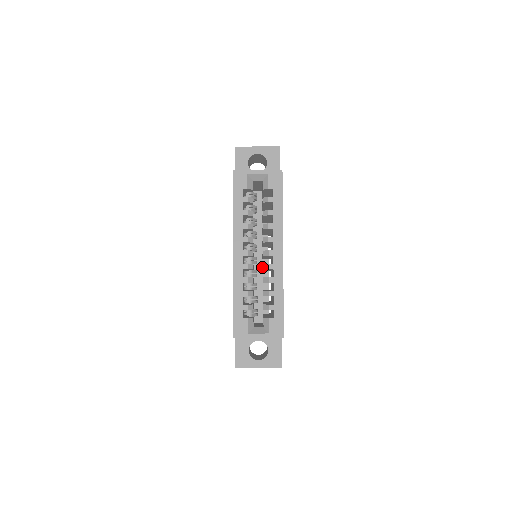
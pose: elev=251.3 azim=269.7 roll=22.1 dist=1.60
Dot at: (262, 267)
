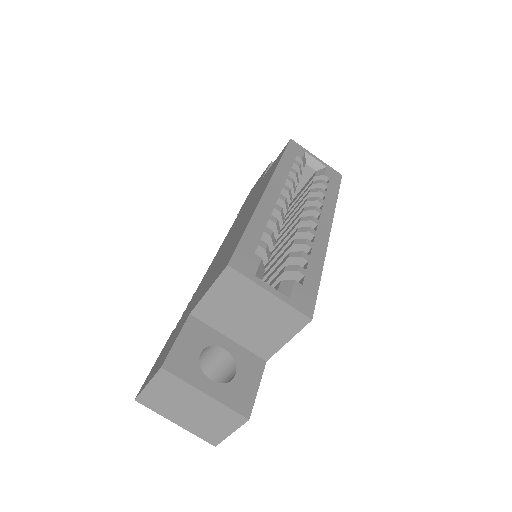
Dot at: occluded
